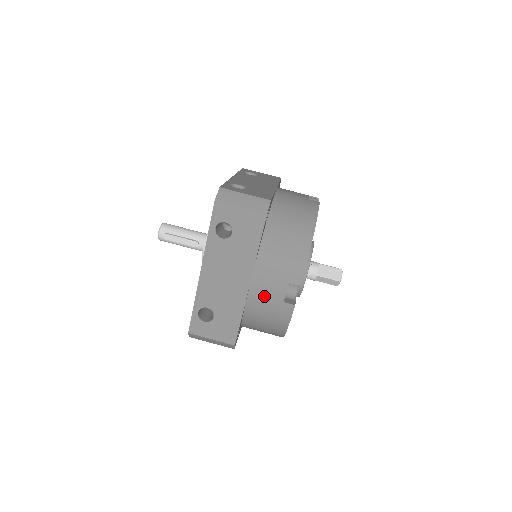
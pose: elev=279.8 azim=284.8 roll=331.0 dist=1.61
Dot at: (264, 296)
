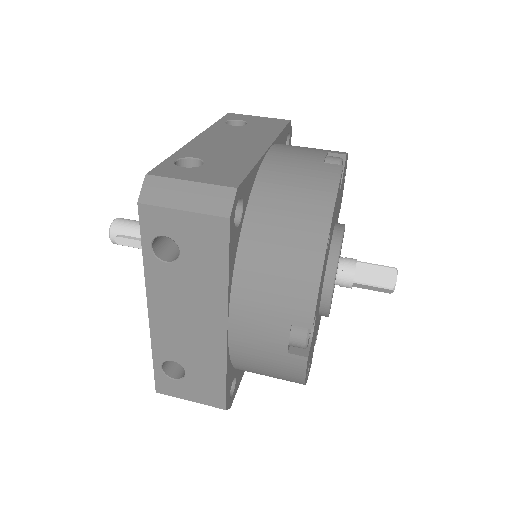
Dot at: (254, 344)
